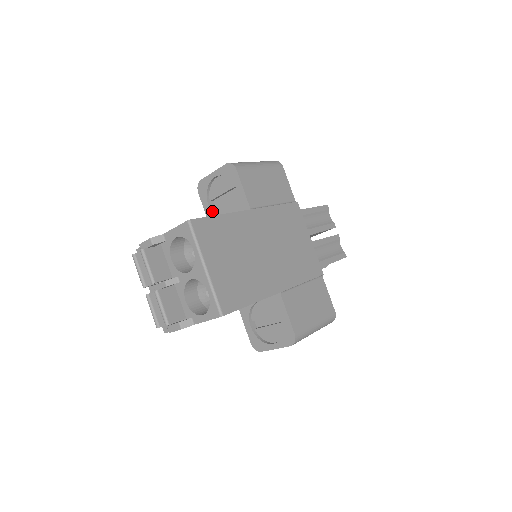
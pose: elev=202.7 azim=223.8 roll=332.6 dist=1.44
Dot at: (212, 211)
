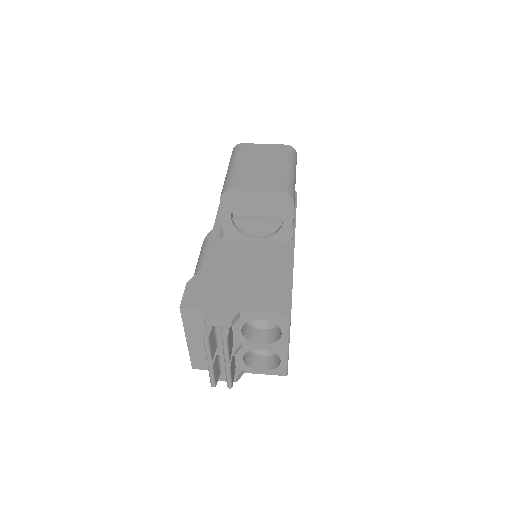
Dot at: (233, 223)
